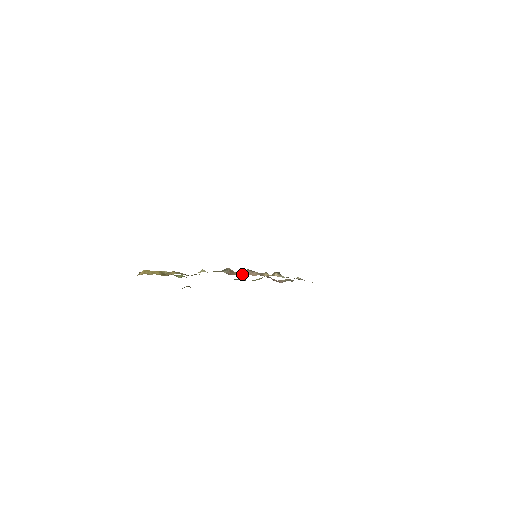
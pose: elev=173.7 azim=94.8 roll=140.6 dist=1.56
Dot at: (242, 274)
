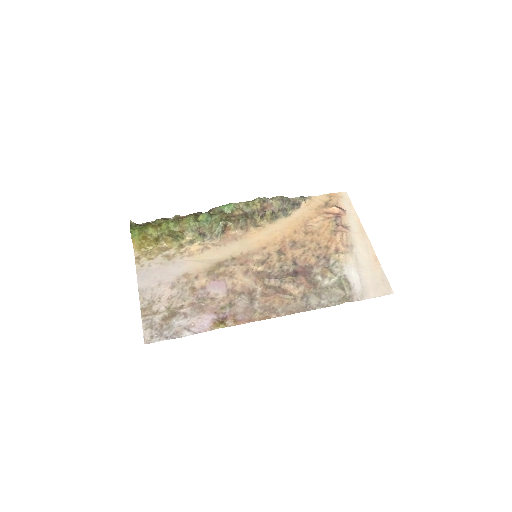
Dot at: (237, 229)
